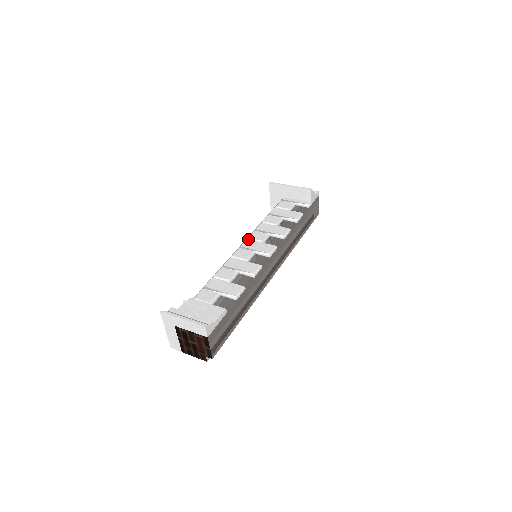
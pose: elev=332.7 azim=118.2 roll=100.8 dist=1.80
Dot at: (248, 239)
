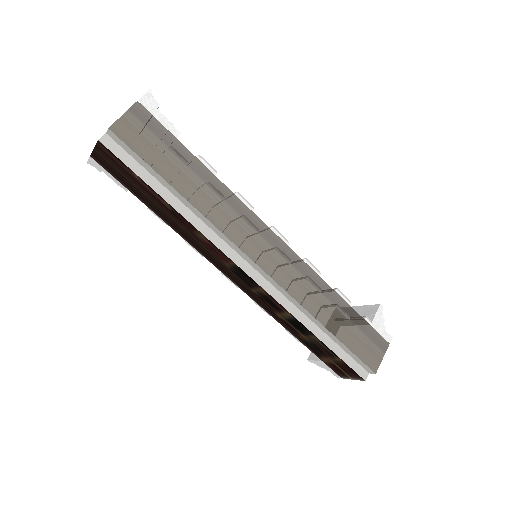
Dot at: occluded
